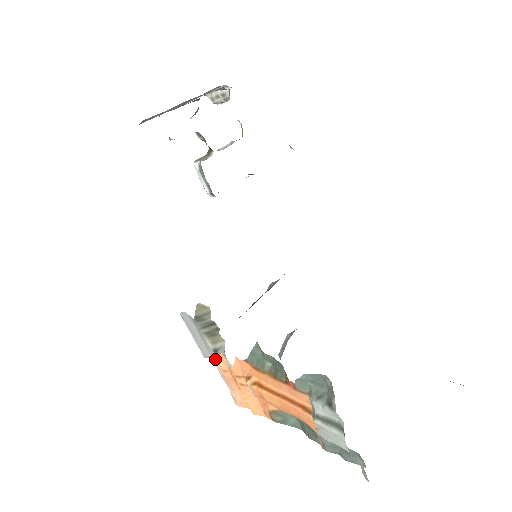
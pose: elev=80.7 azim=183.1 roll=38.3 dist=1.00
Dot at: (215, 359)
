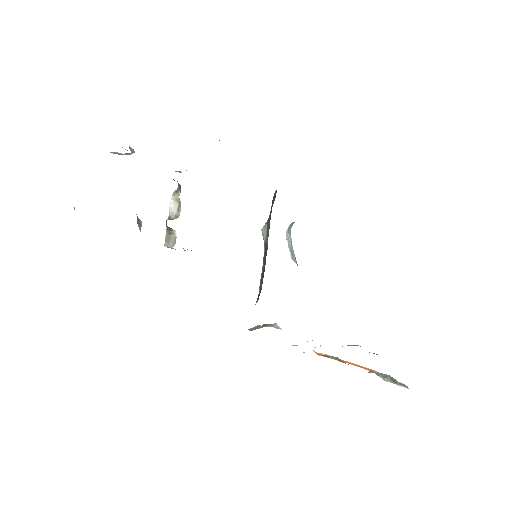
Dot at: occluded
